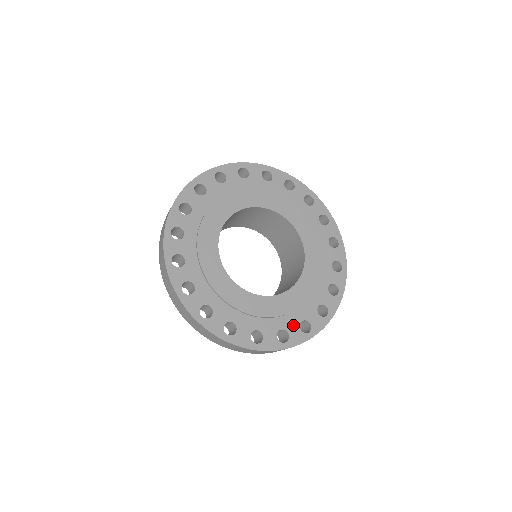
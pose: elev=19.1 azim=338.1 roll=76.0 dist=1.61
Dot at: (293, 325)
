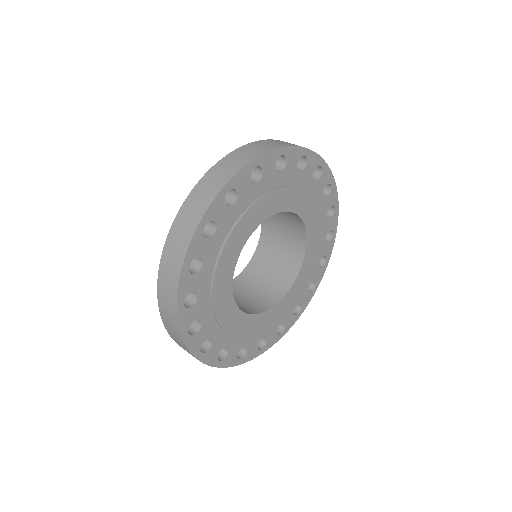
Dot at: (254, 342)
